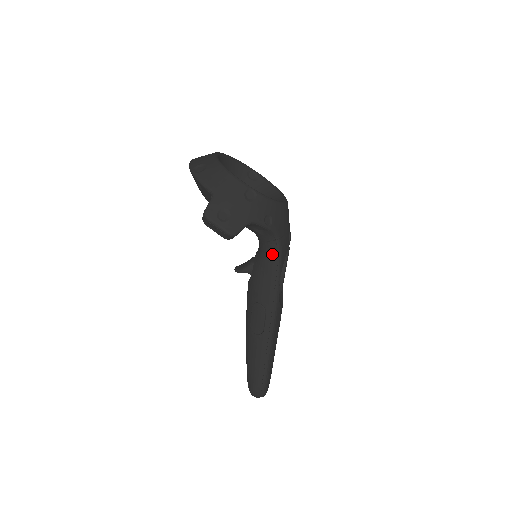
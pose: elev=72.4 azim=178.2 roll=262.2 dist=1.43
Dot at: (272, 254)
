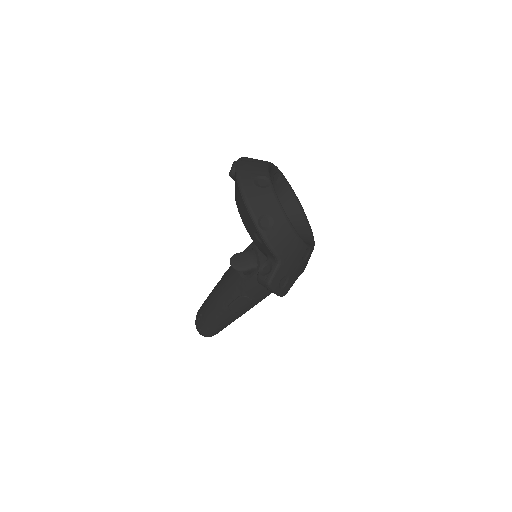
Dot at: occluded
